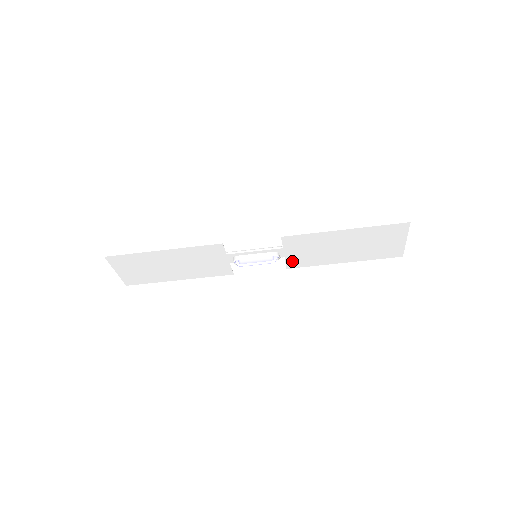
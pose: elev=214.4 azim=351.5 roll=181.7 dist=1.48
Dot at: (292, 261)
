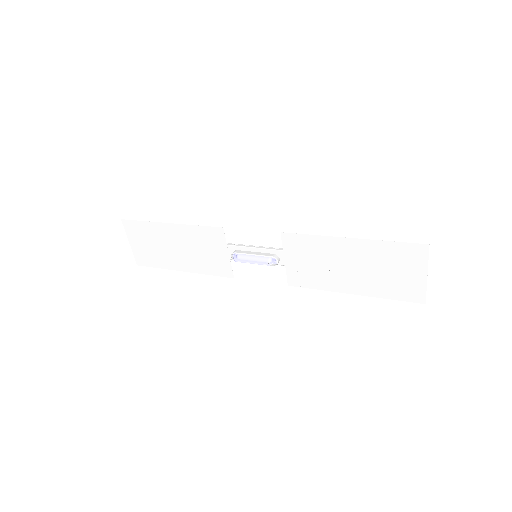
Dot at: (294, 274)
